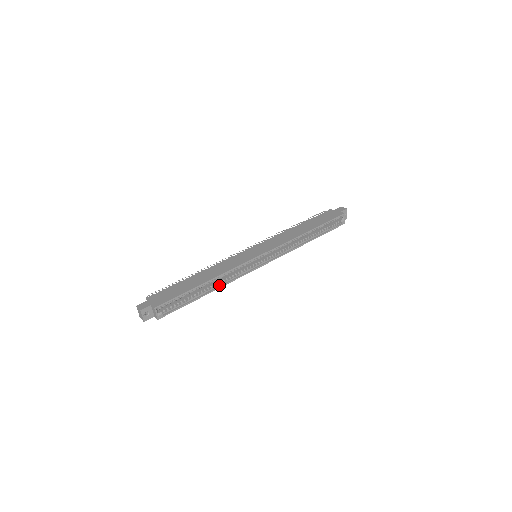
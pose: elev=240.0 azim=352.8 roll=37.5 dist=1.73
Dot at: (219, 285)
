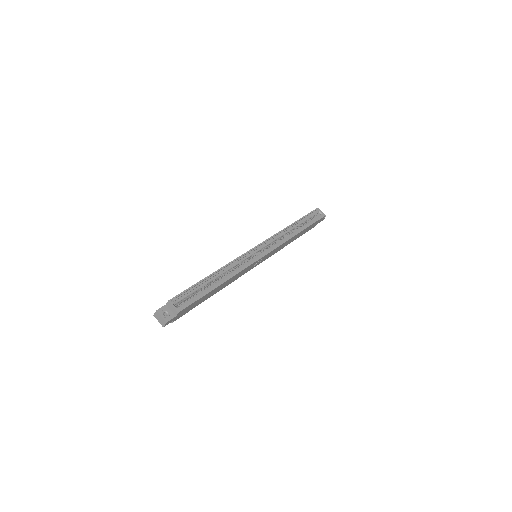
Dot at: (229, 277)
